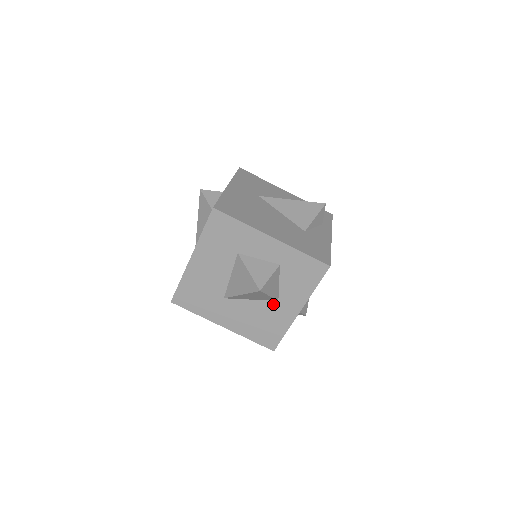
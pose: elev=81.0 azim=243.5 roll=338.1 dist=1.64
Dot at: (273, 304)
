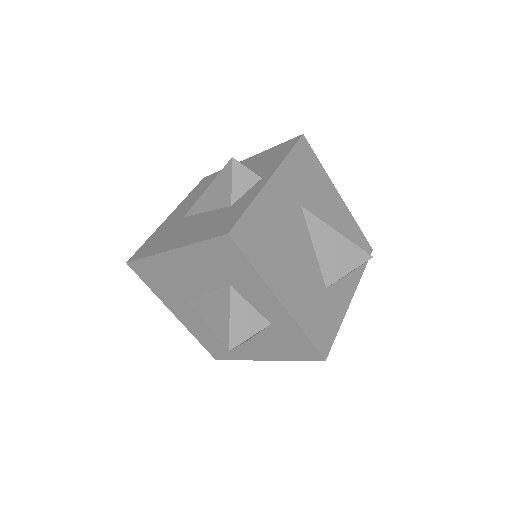
Dot at: occluded
